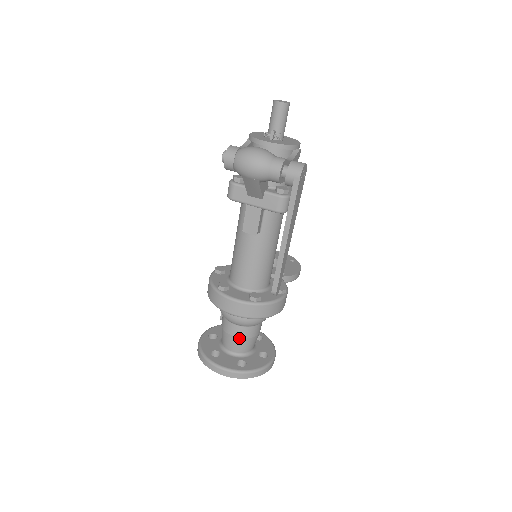
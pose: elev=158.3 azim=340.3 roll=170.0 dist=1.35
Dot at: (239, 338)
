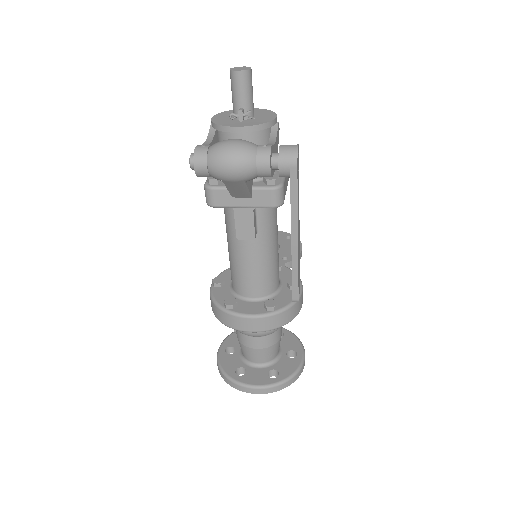
Dot at: (263, 349)
